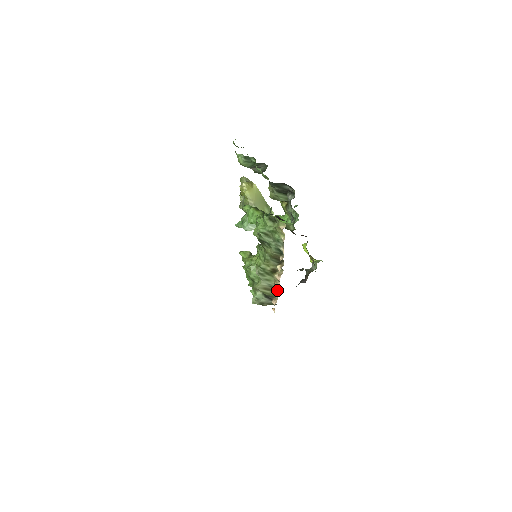
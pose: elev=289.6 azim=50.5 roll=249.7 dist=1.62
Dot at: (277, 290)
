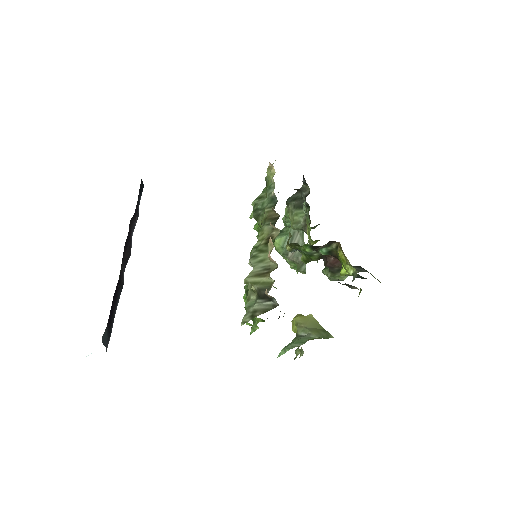
Dot at: occluded
